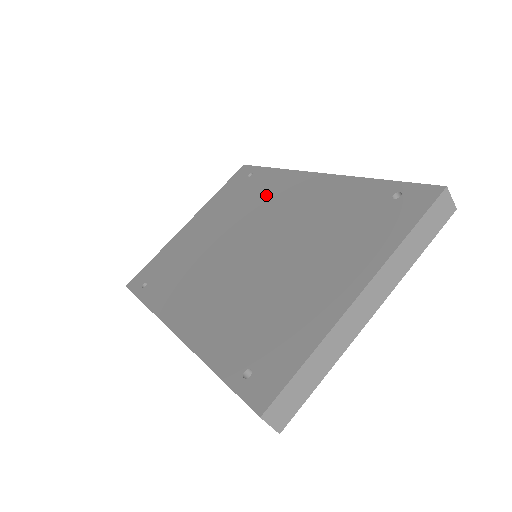
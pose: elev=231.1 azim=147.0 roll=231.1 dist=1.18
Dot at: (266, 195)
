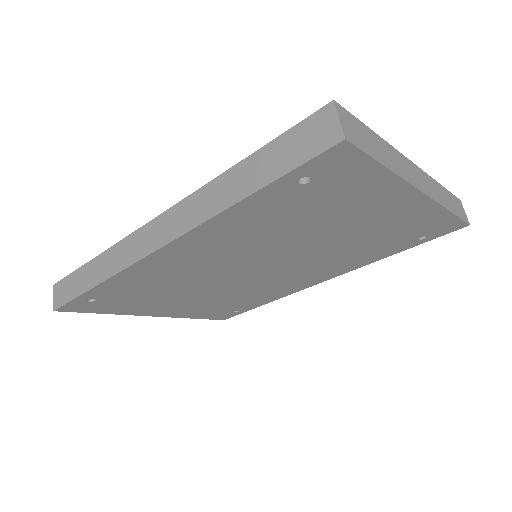
Dot at: occluded
